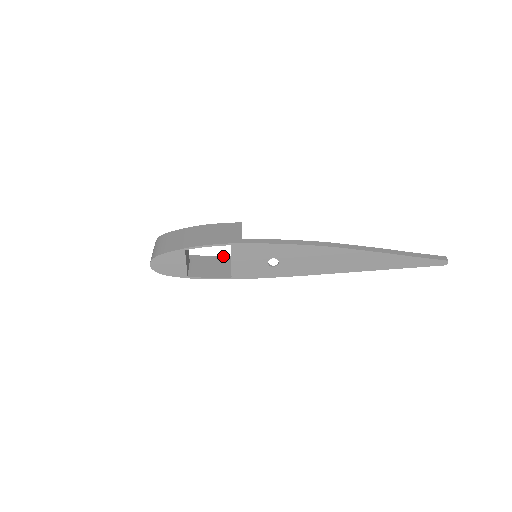
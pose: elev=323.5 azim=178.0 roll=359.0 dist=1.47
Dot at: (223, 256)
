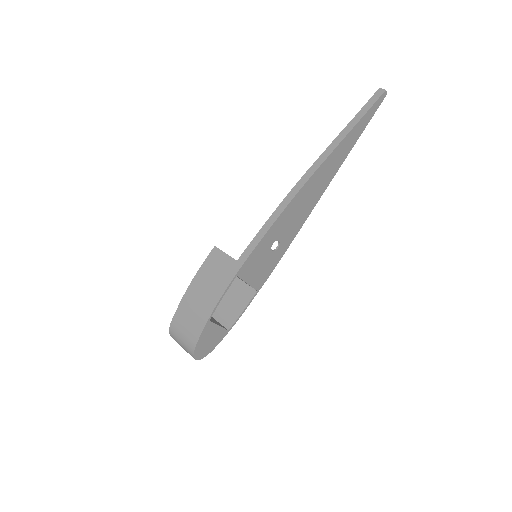
Dot at: occluded
